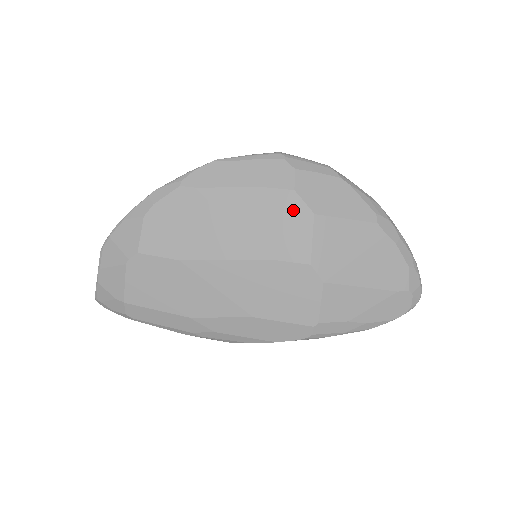
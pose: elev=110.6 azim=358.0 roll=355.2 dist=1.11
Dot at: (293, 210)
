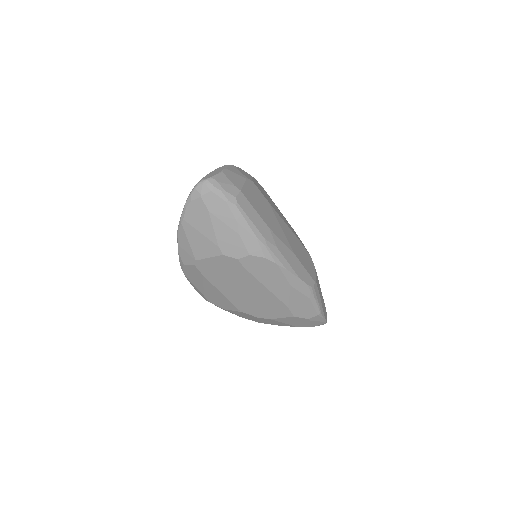
Dot at: (297, 235)
